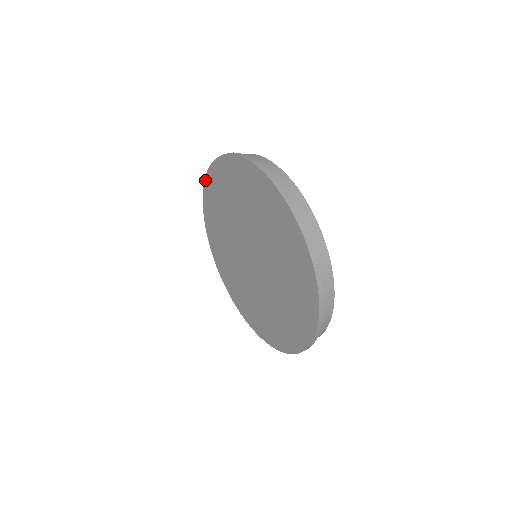
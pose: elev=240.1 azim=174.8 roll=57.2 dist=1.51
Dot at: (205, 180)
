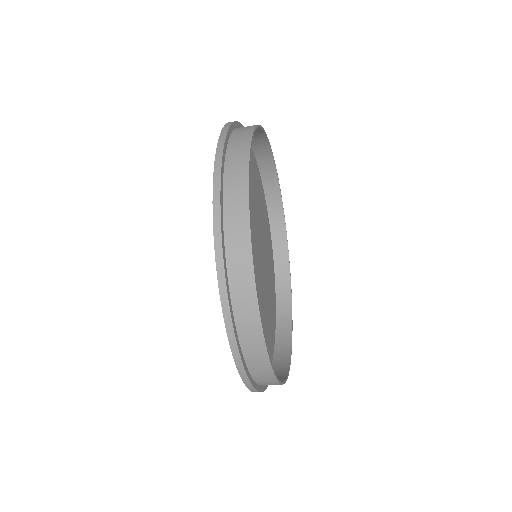
Dot at: occluded
